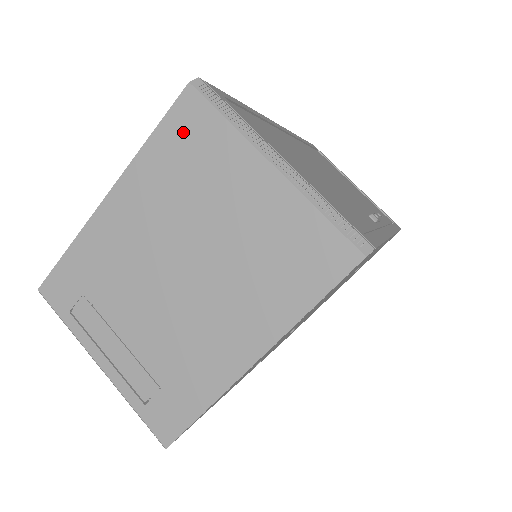
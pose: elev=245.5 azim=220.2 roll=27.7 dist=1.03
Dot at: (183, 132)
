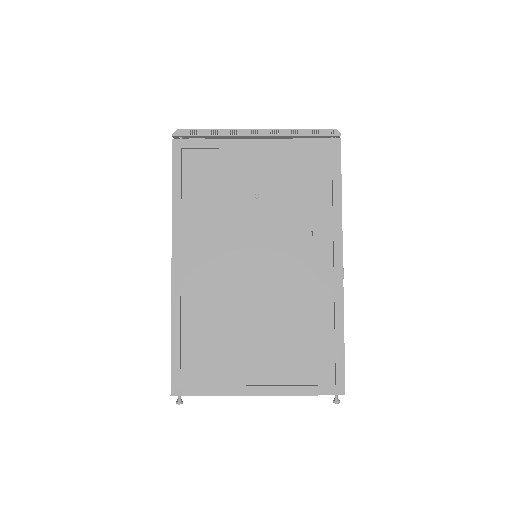
Dot at: occluded
